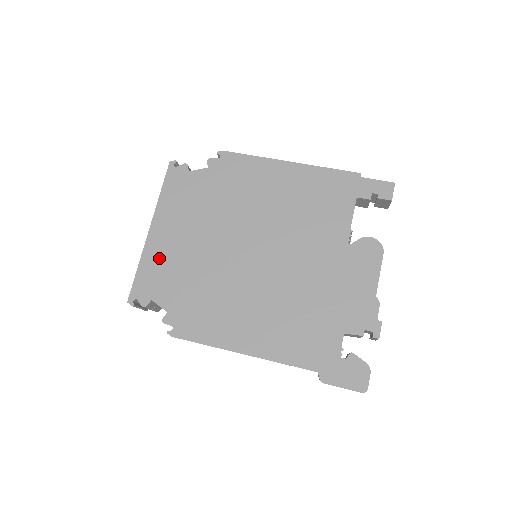
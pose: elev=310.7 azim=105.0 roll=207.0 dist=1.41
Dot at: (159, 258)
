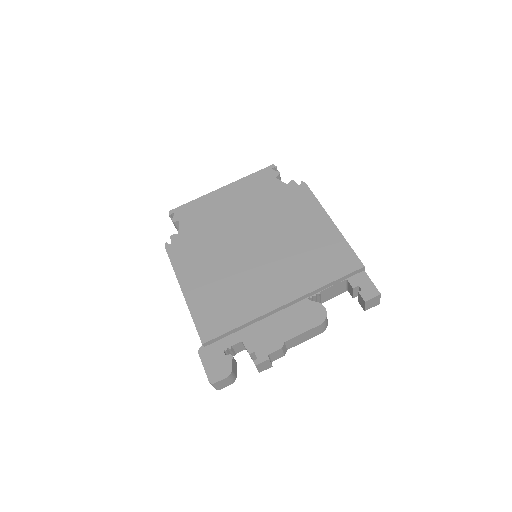
Dot at: (208, 205)
